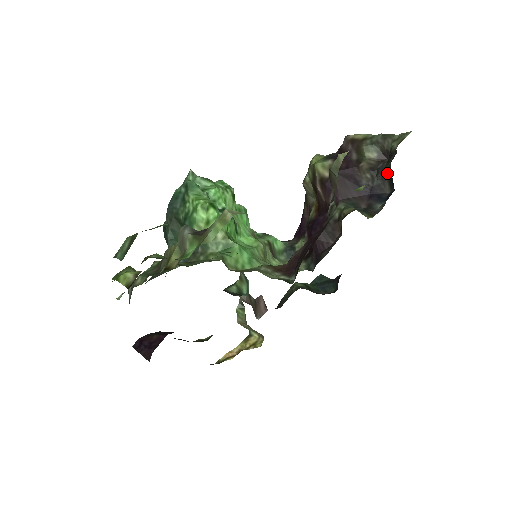
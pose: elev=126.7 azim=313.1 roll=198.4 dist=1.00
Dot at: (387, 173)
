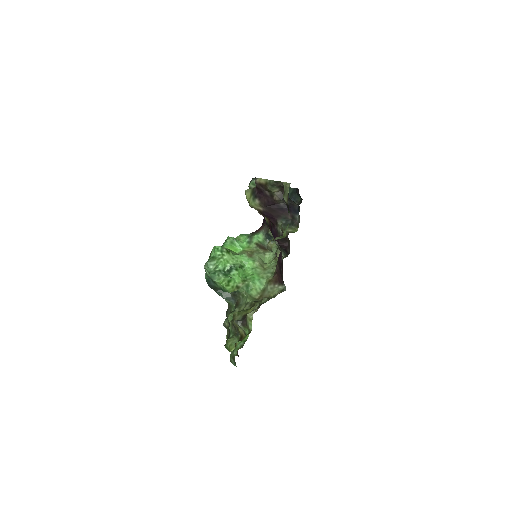
Dot at: (290, 199)
